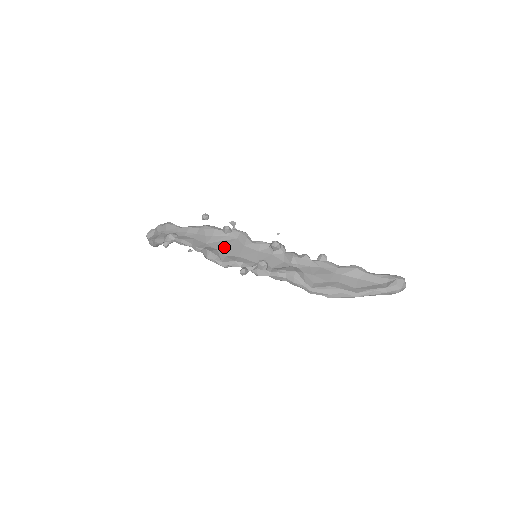
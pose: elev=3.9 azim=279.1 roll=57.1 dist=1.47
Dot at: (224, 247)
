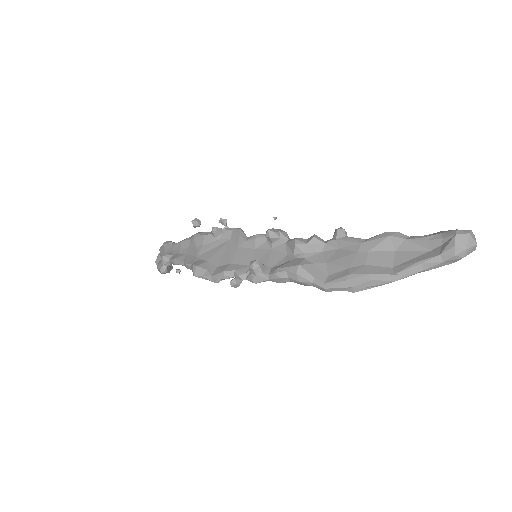
Dot at: (215, 255)
